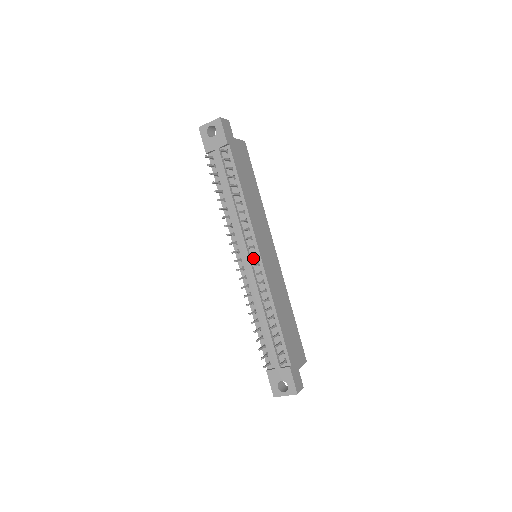
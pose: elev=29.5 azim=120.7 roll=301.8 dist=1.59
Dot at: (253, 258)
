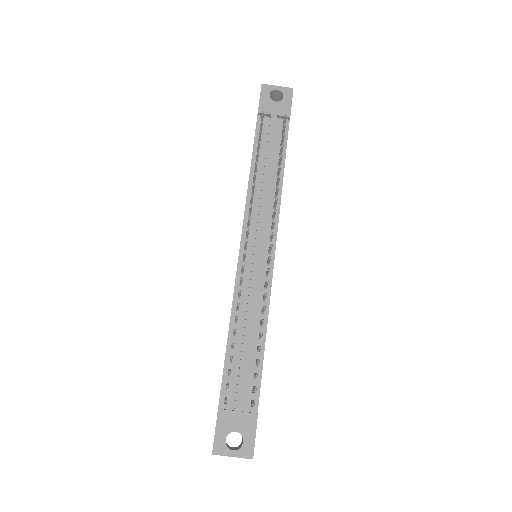
Dot at: (264, 252)
